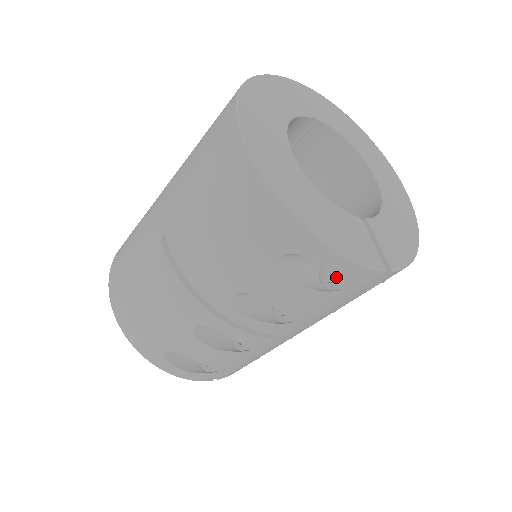
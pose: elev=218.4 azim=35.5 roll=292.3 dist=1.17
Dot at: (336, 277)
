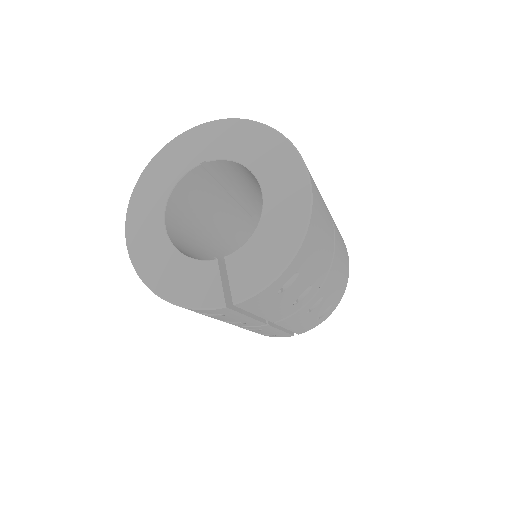
Dot at: occluded
